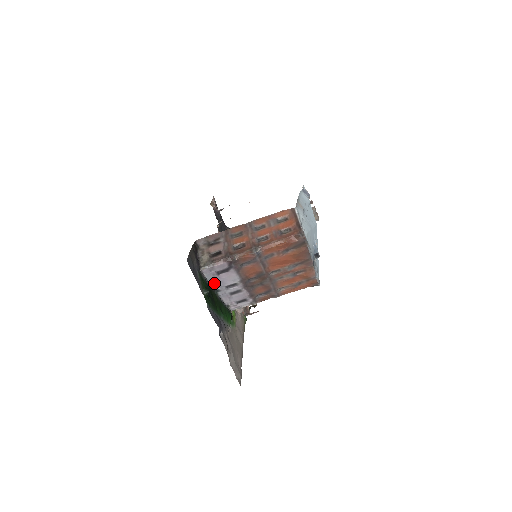
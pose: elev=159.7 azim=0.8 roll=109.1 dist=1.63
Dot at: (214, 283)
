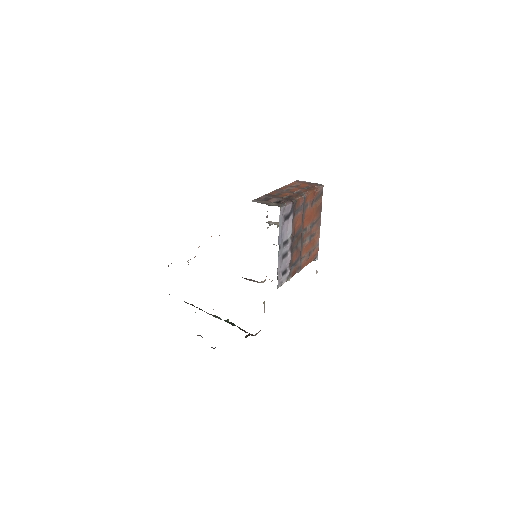
Dot at: (280, 234)
